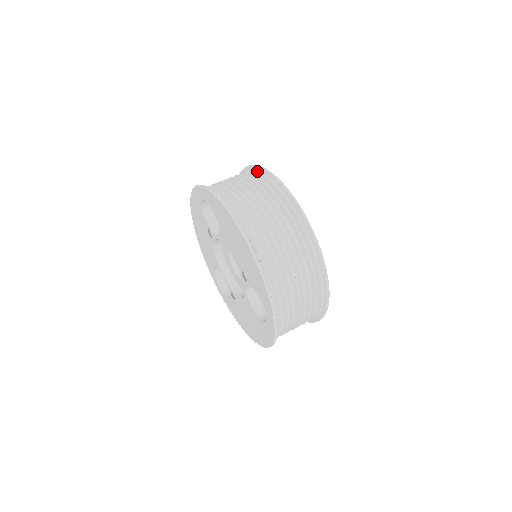
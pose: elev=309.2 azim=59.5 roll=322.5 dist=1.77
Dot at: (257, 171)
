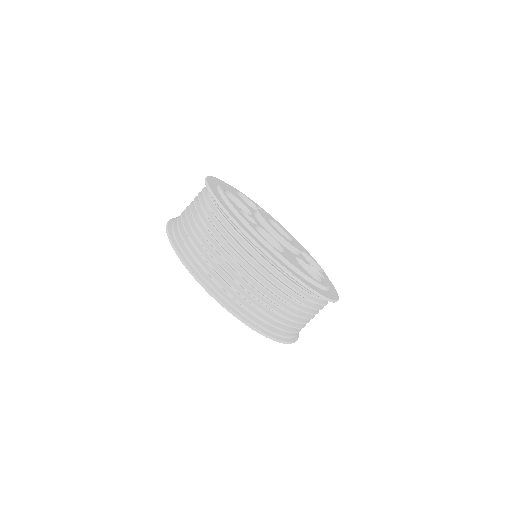
Dot at: (235, 227)
